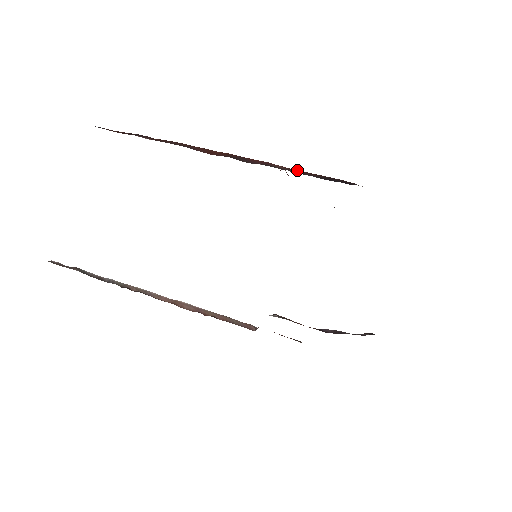
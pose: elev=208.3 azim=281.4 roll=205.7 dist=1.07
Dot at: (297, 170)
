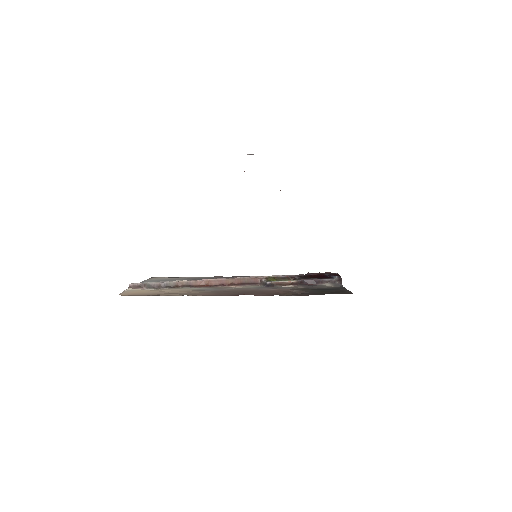
Dot at: occluded
